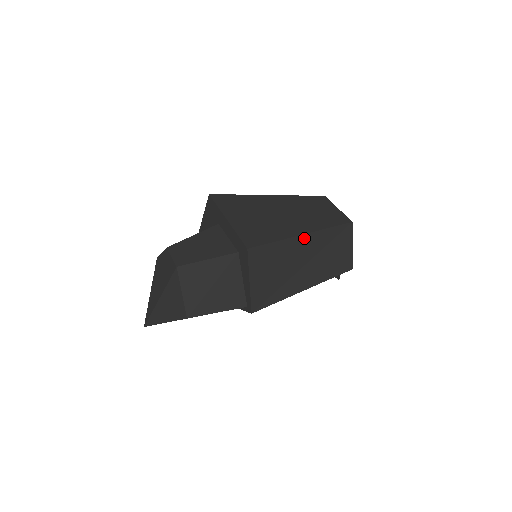
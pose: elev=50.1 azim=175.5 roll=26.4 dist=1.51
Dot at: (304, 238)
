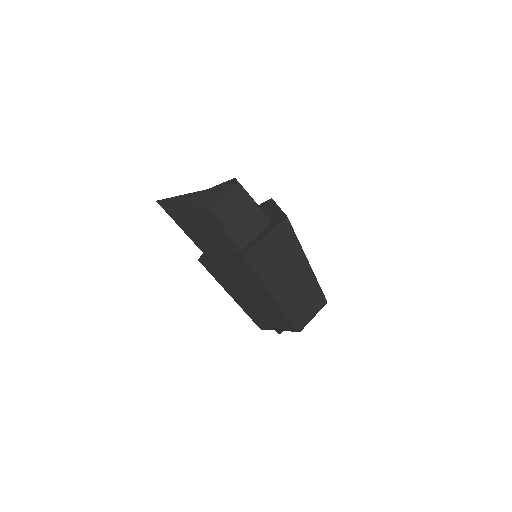
Dot at: (306, 264)
